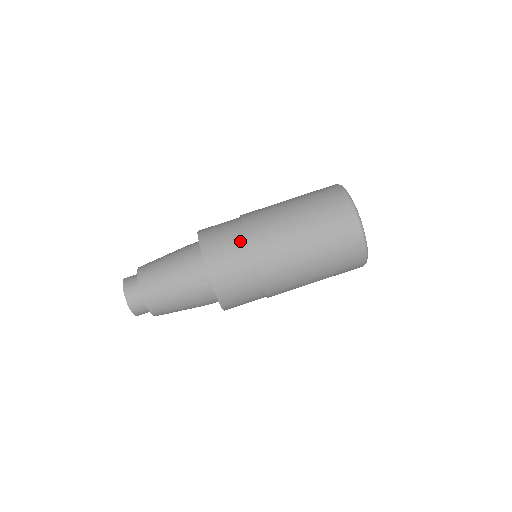
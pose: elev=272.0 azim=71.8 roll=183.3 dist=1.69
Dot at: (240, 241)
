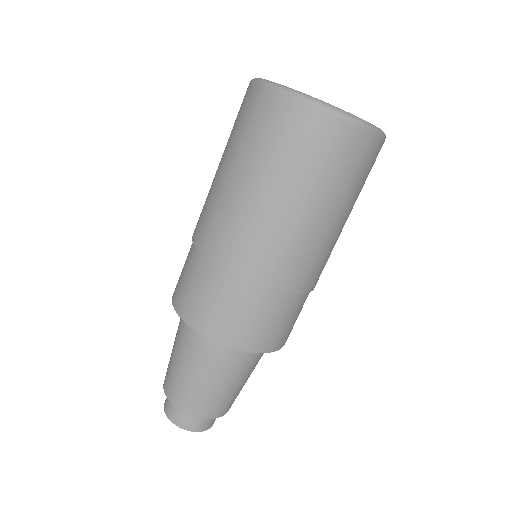
Dot at: (273, 301)
